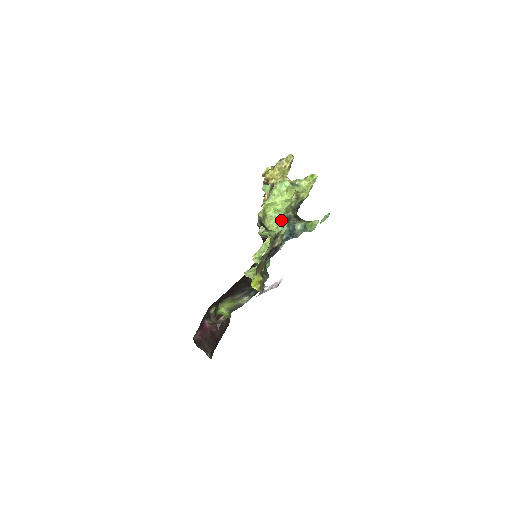
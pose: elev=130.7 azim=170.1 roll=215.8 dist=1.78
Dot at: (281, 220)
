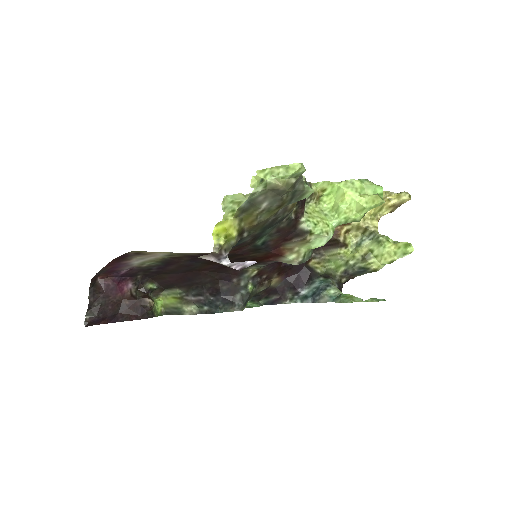
Dot at: (328, 225)
